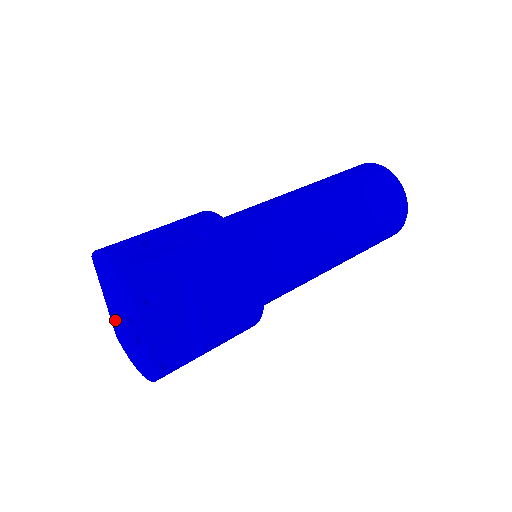
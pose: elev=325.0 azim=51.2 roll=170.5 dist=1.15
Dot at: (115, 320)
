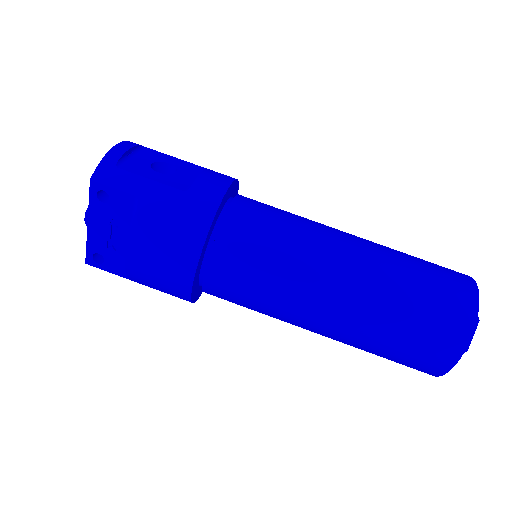
Dot at: occluded
